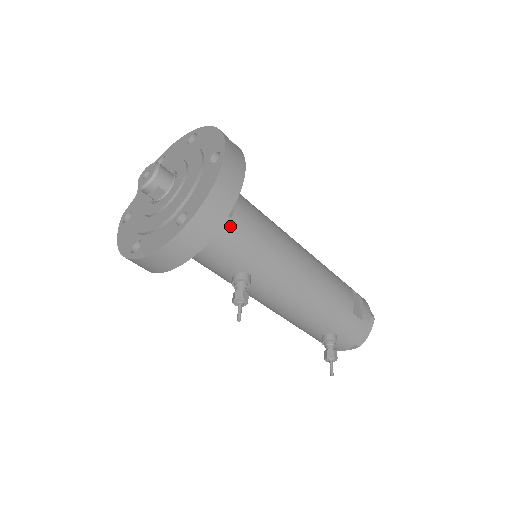
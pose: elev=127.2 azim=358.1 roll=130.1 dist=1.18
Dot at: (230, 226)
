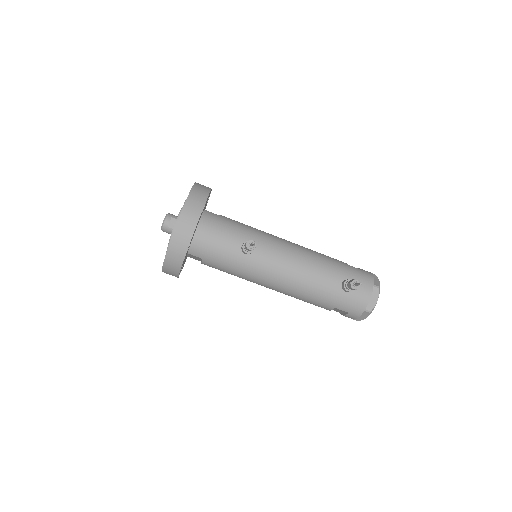
Dot at: (220, 218)
